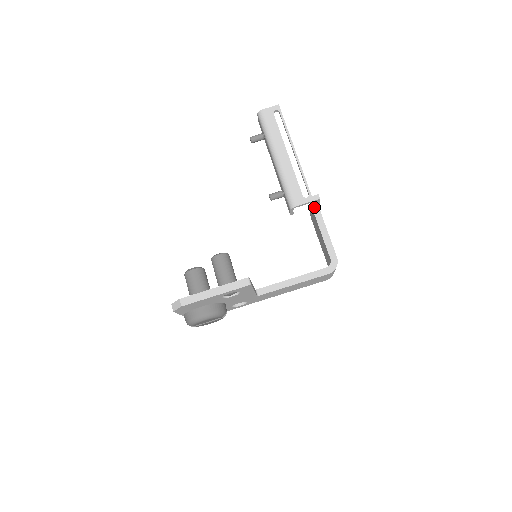
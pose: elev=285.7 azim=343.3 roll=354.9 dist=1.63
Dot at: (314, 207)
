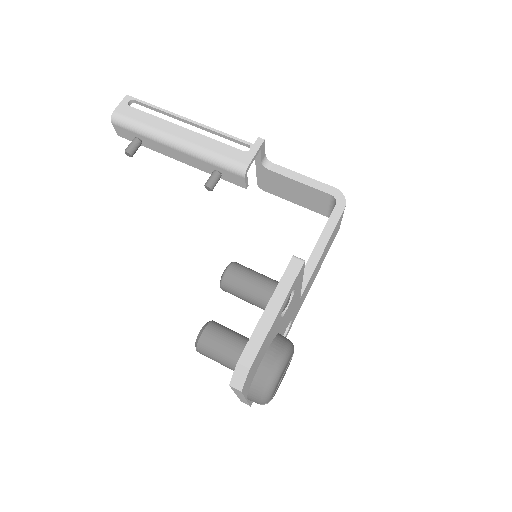
Dot at: (262, 161)
